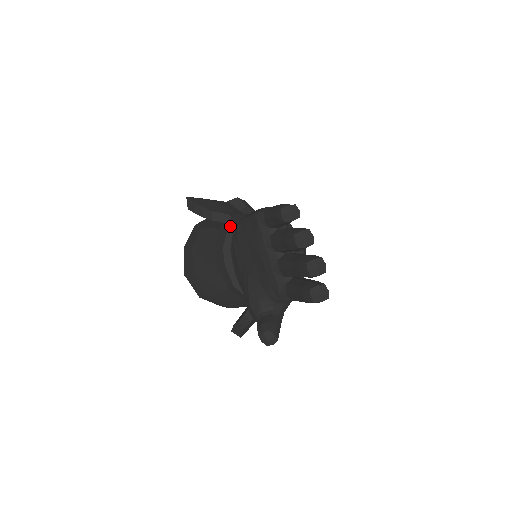
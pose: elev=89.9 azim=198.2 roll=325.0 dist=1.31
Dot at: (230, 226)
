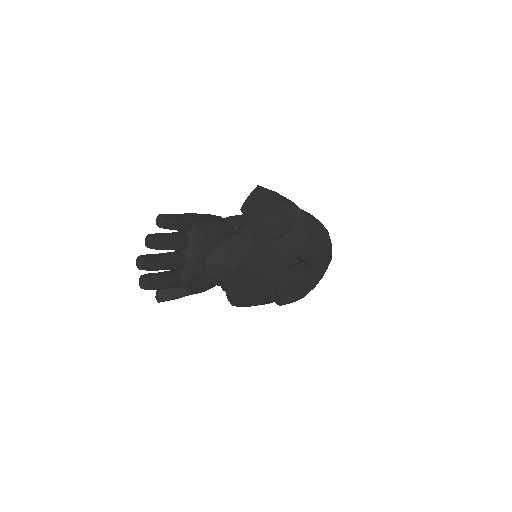
Dot at: (223, 218)
